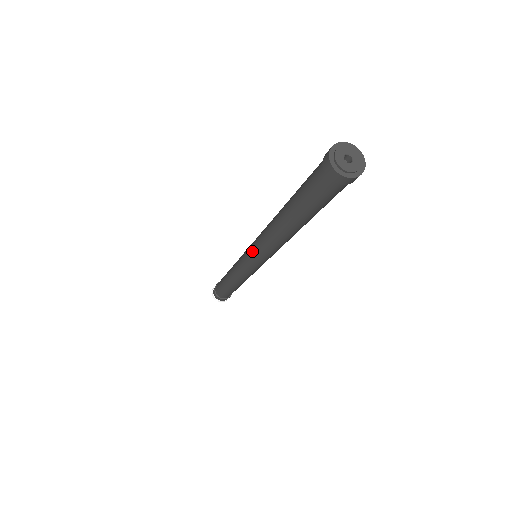
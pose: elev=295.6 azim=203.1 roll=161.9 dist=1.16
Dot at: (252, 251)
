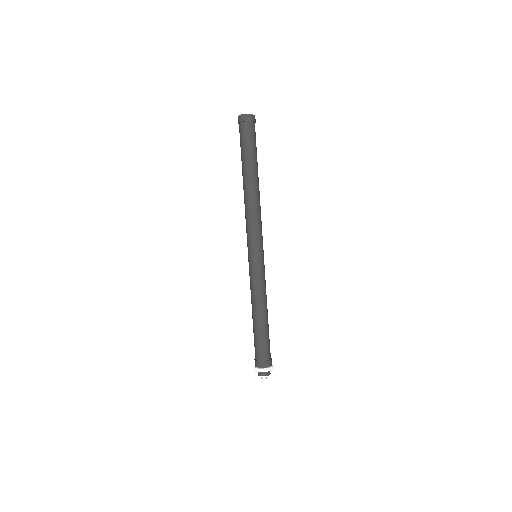
Dot at: occluded
